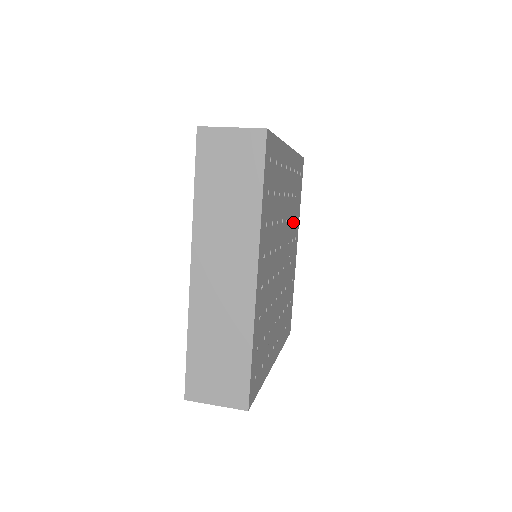
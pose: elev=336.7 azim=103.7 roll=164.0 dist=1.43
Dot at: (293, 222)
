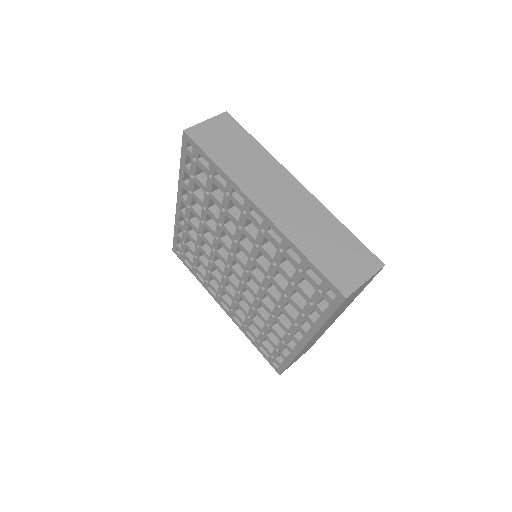
Dot at: occluded
